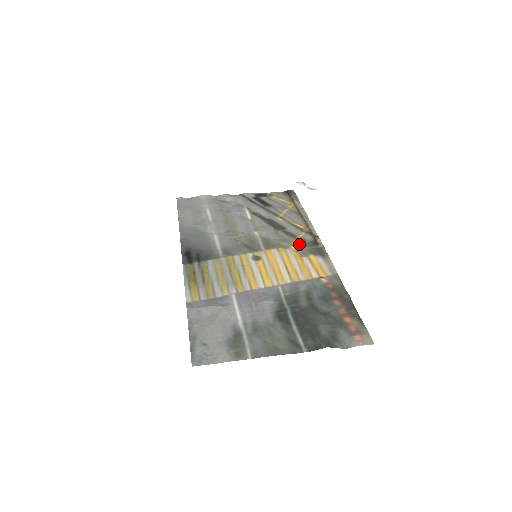
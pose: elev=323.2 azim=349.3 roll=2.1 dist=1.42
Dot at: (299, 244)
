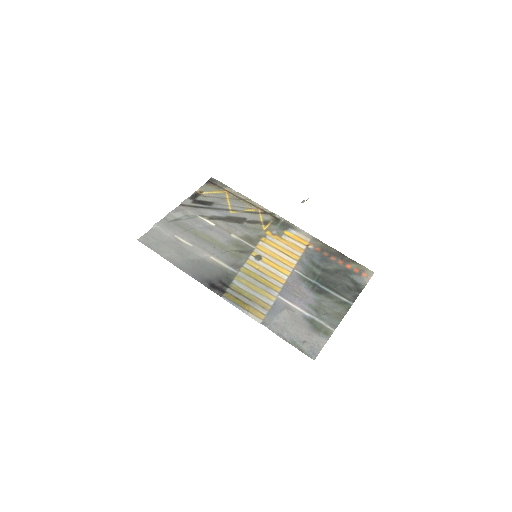
Dot at: (269, 227)
